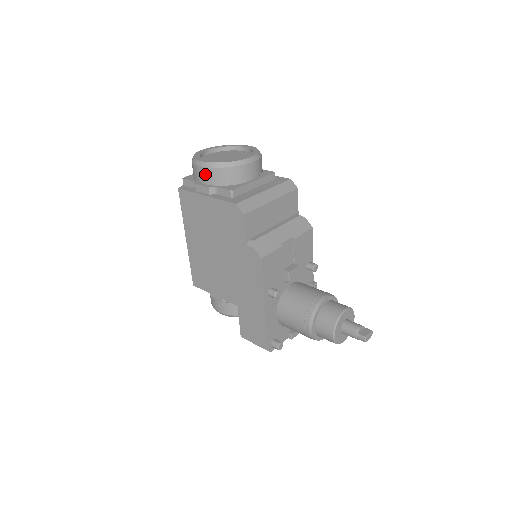
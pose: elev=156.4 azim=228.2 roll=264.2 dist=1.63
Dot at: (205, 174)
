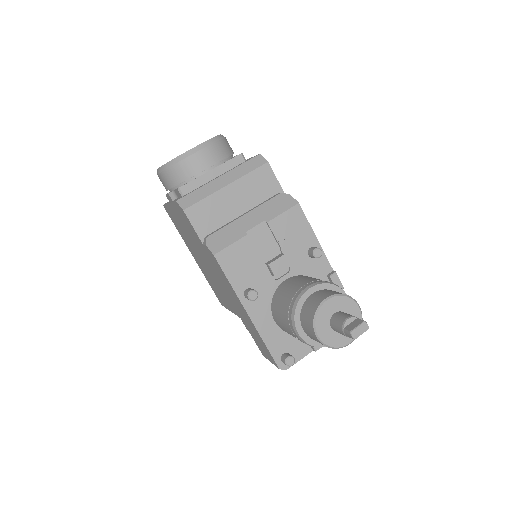
Dot at: (162, 181)
